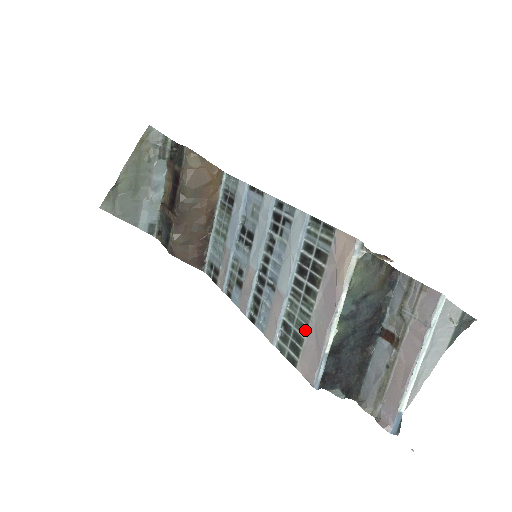
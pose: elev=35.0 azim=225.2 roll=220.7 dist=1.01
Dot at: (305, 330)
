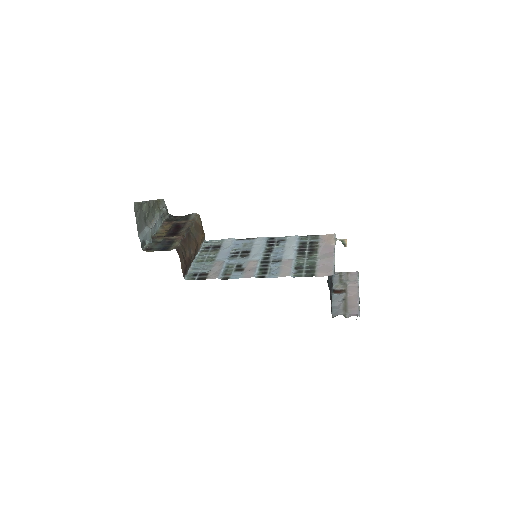
Dot at: (315, 263)
